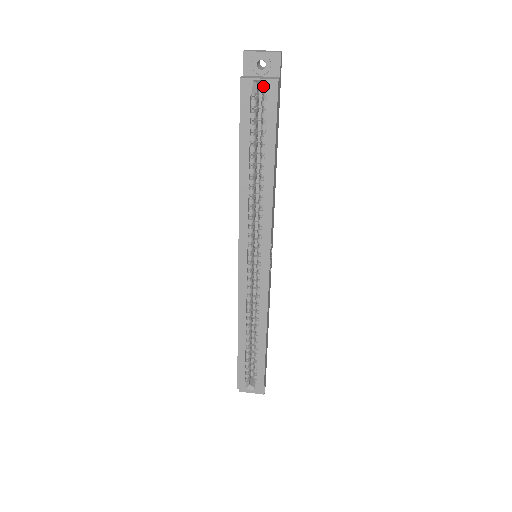
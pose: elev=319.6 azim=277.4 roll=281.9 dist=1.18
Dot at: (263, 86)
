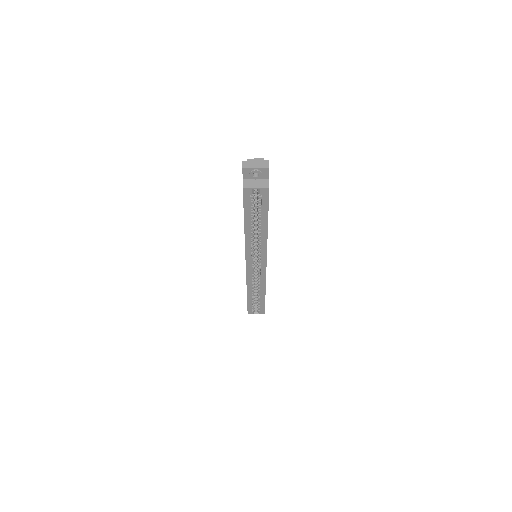
Dot at: (259, 190)
